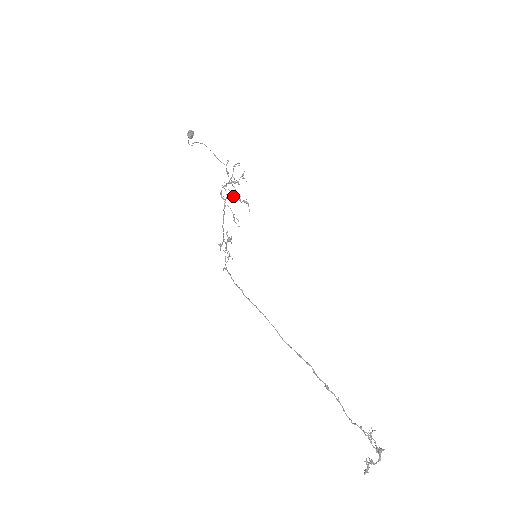
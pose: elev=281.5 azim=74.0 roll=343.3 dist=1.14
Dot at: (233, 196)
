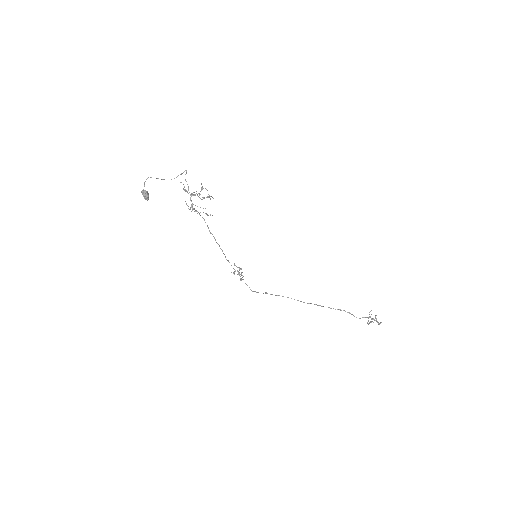
Dot at: (203, 208)
